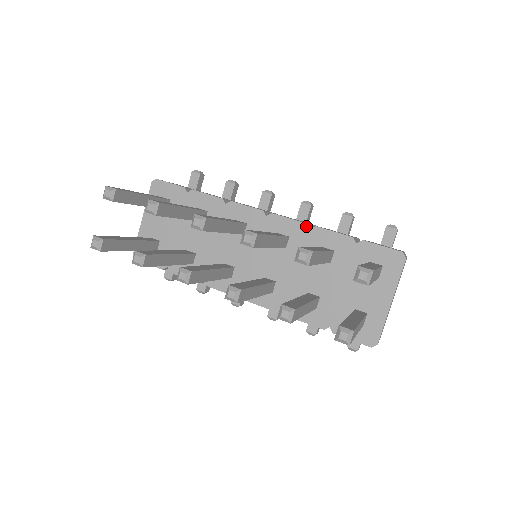
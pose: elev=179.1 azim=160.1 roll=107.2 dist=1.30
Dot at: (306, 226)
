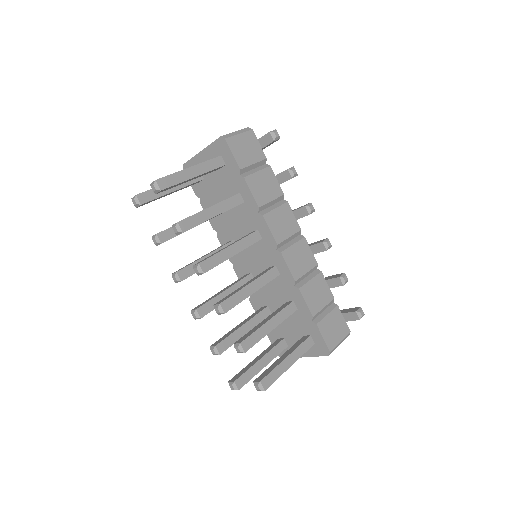
Dot at: (294, 282)
